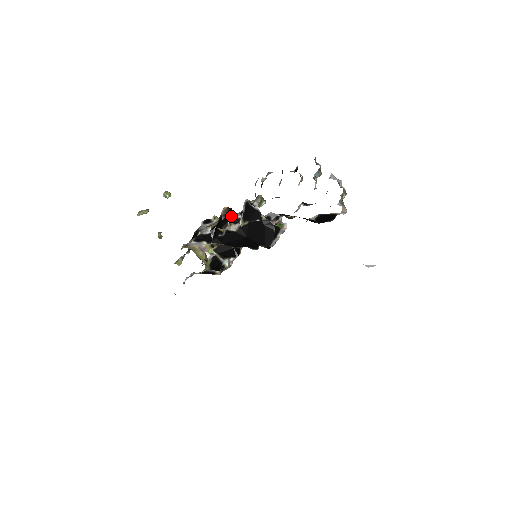
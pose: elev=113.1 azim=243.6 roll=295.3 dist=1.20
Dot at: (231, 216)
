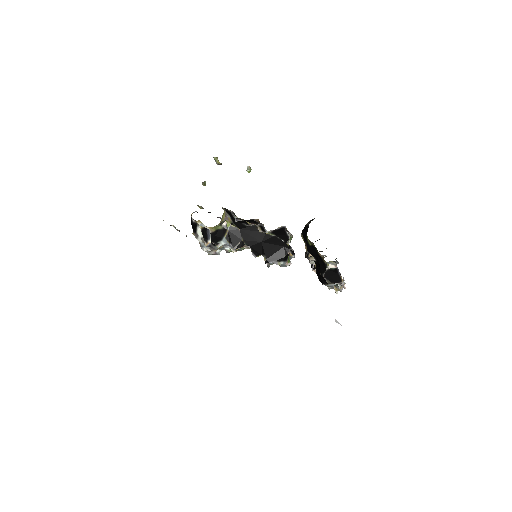
Dot at: (263, 225)
